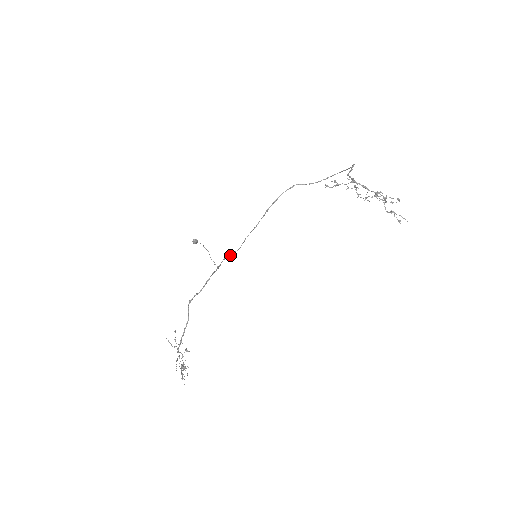
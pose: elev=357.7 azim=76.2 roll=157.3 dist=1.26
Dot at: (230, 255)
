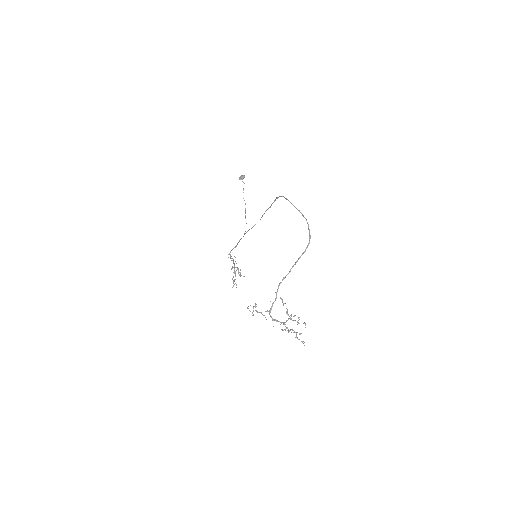
Dot at: (251, 228)
